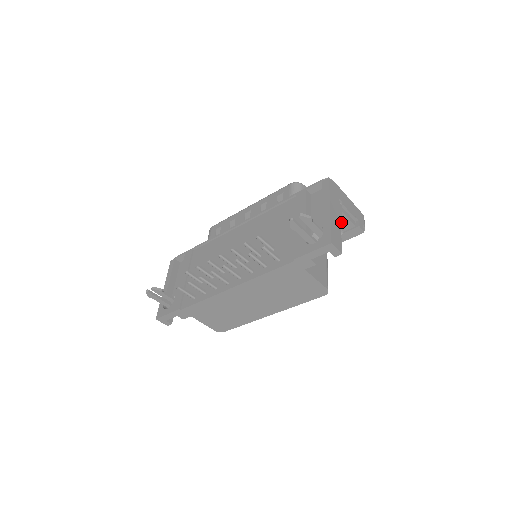
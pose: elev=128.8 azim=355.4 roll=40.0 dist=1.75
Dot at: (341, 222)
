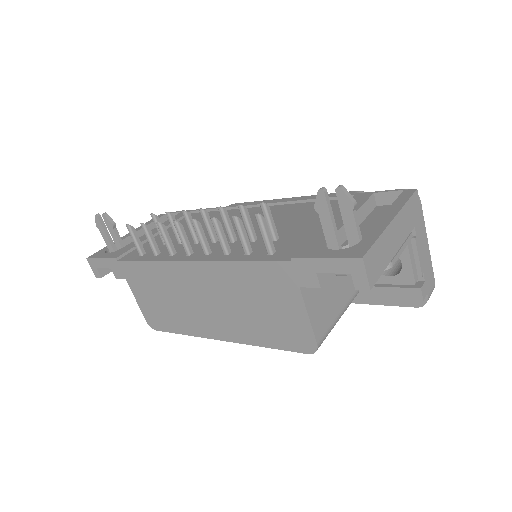
Dot at: (398, 253)
